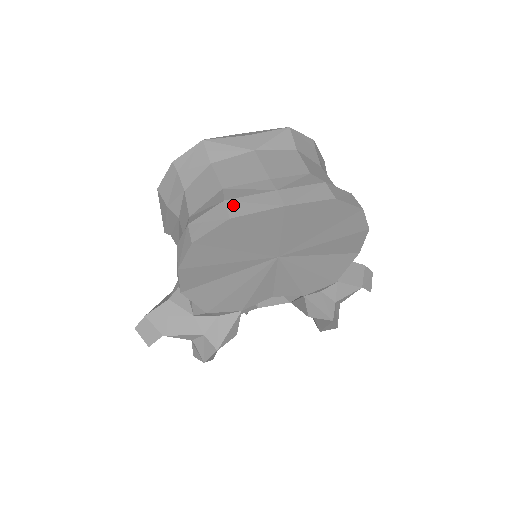
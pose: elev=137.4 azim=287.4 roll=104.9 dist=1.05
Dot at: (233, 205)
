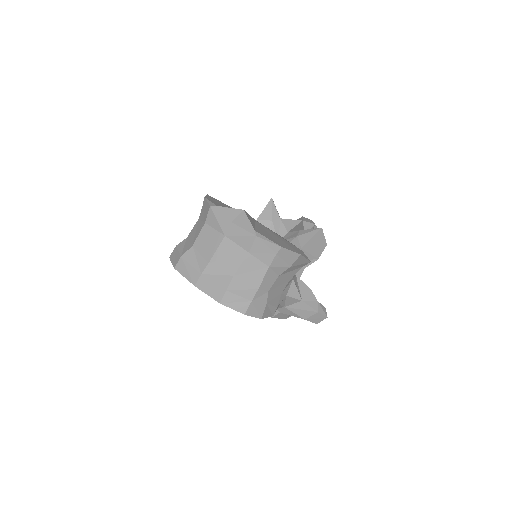
Dot at: (181, 263)
